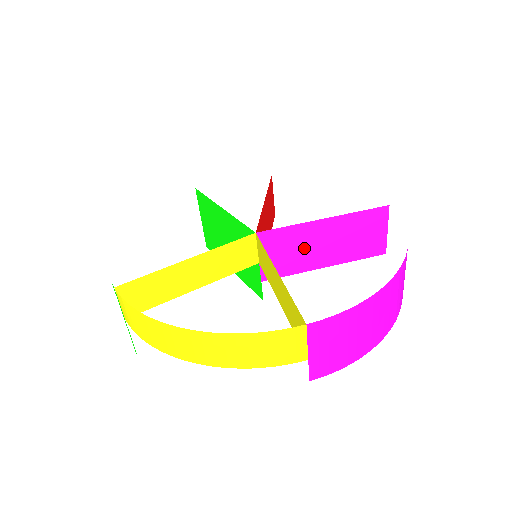
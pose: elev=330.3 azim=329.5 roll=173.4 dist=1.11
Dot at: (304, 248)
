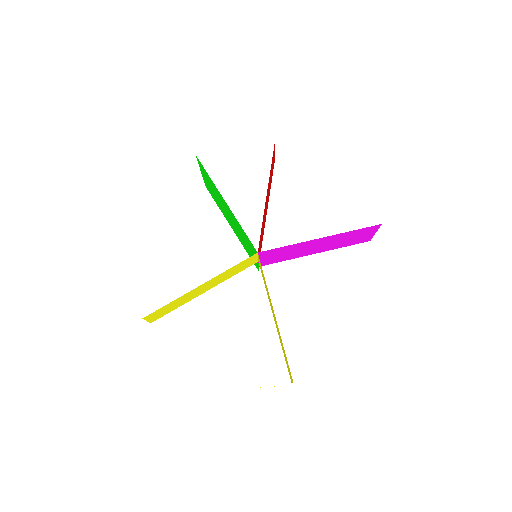
Dot at: (299, 250)
